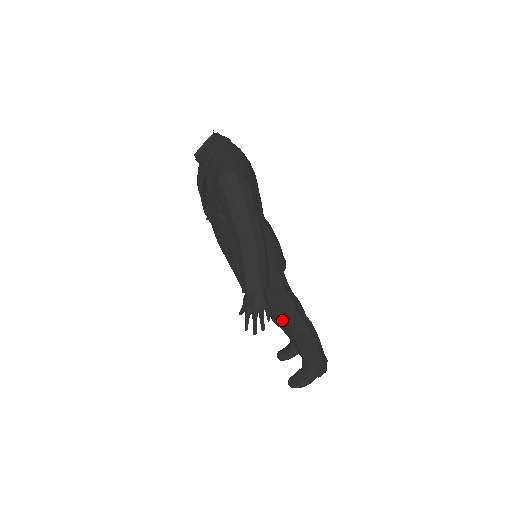
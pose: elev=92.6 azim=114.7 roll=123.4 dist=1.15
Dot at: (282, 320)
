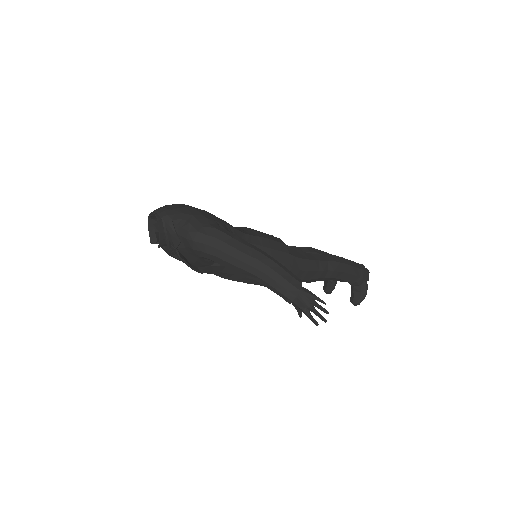
Dot at: (315, 277)
